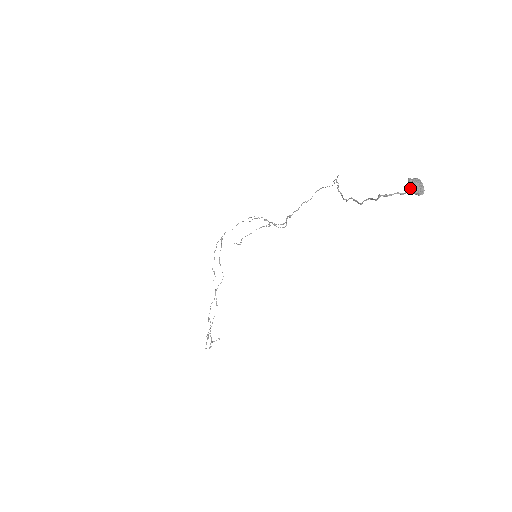
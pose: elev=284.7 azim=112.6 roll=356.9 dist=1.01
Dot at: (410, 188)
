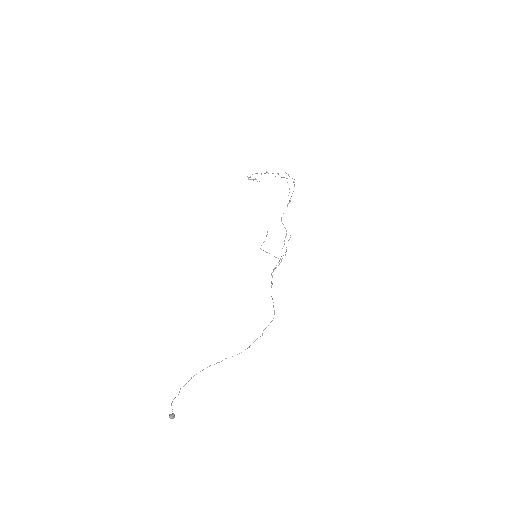
Dot at: (169, 416)
